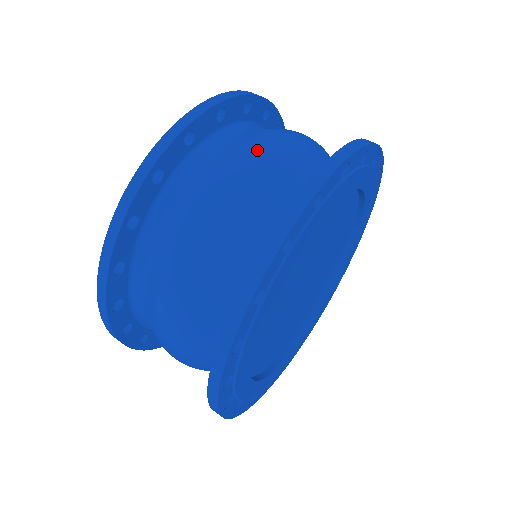
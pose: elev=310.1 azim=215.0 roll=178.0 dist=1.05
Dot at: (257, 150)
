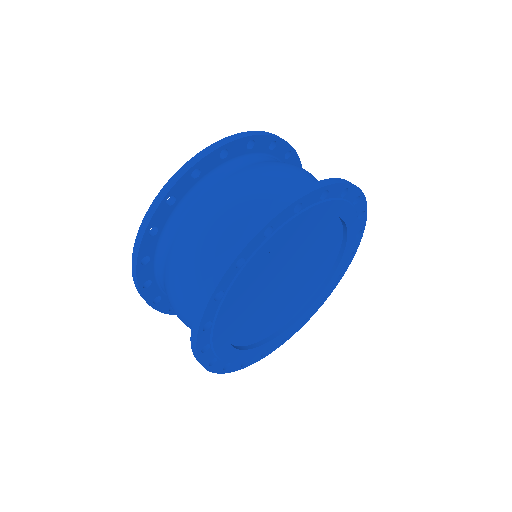
Dot at: (214, 209)
